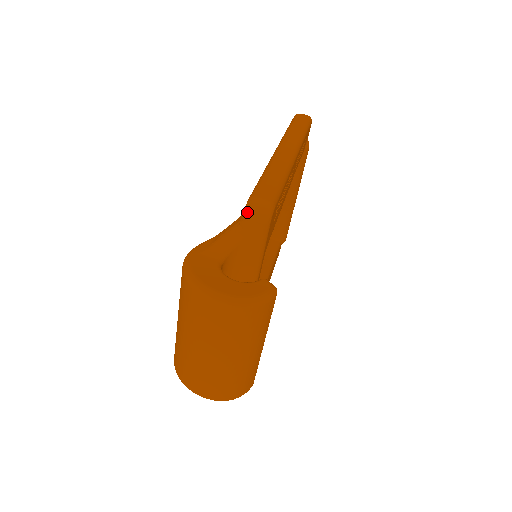
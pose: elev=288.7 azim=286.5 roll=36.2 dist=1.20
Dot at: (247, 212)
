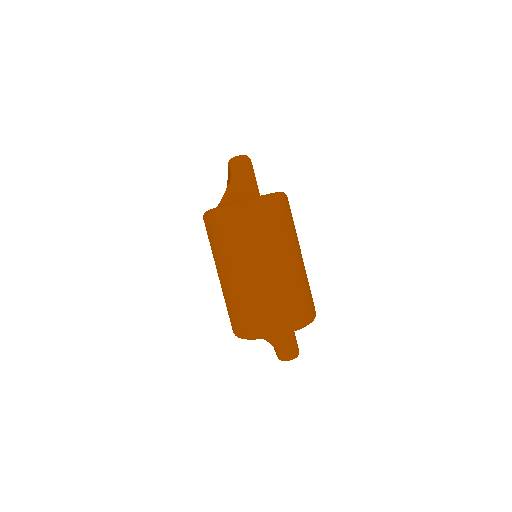
Dot at: (232, 165)
